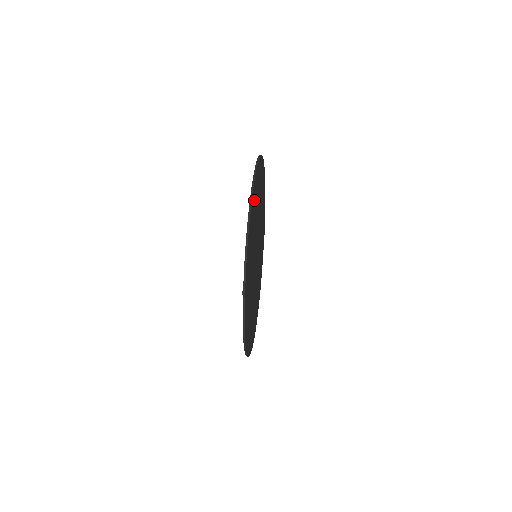
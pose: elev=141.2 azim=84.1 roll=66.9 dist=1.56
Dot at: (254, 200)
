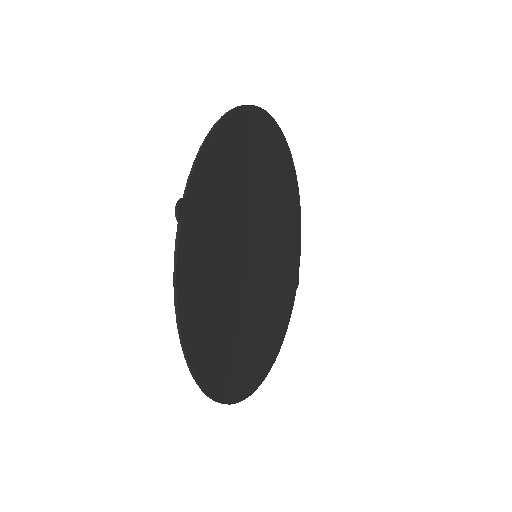
Dot at: (243, 137)
